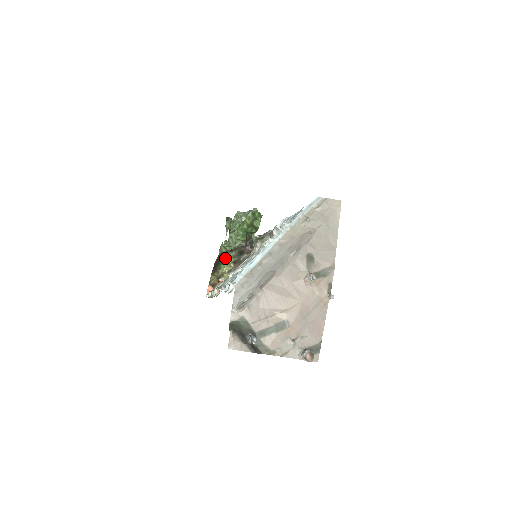
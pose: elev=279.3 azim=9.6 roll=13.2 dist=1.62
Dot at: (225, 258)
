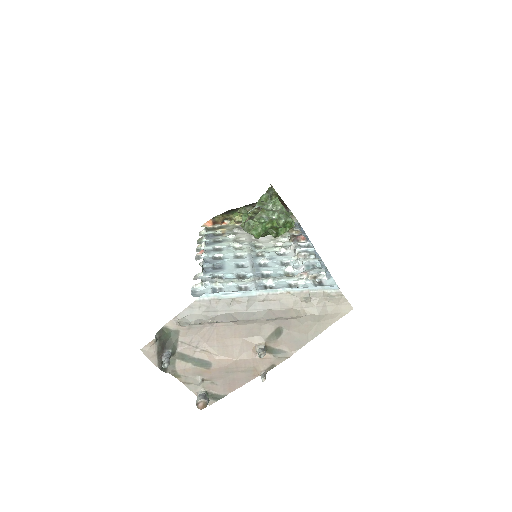
Dot at: occluded
